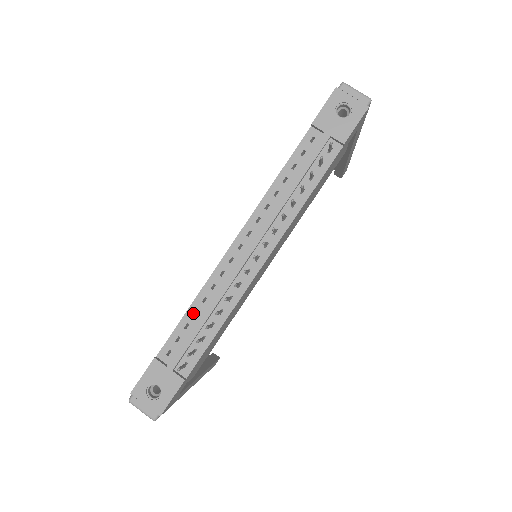
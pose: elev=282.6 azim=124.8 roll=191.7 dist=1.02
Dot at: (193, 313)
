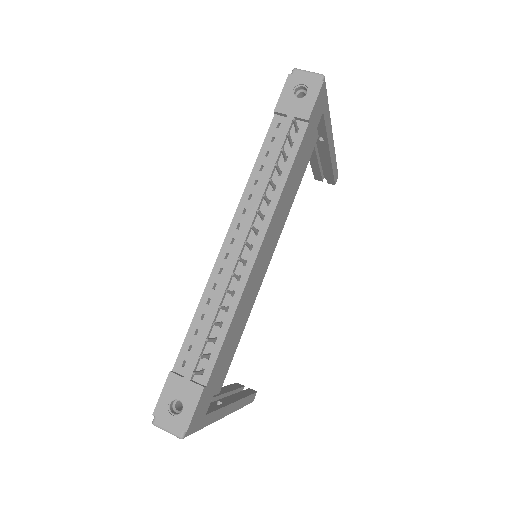
Dot at: (200, 317)
